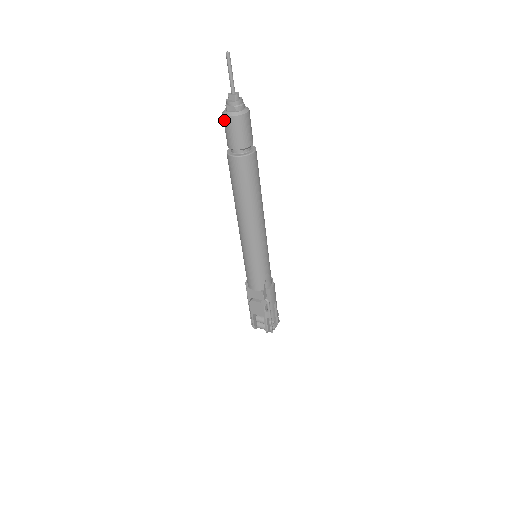
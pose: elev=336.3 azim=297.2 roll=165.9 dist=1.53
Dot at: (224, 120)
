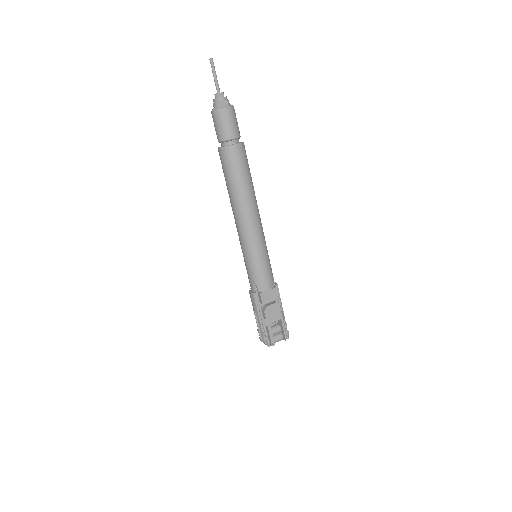
Dot at: (220, 114)
